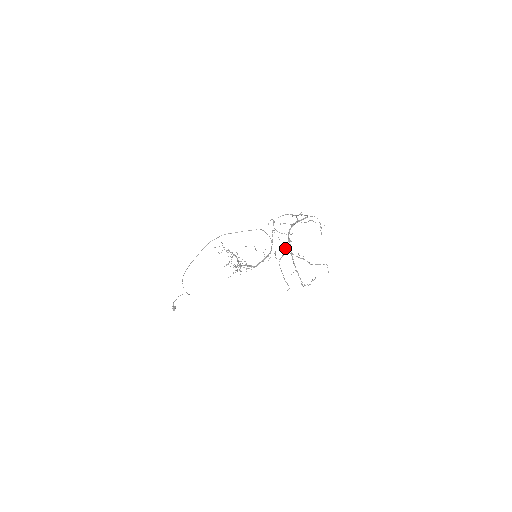
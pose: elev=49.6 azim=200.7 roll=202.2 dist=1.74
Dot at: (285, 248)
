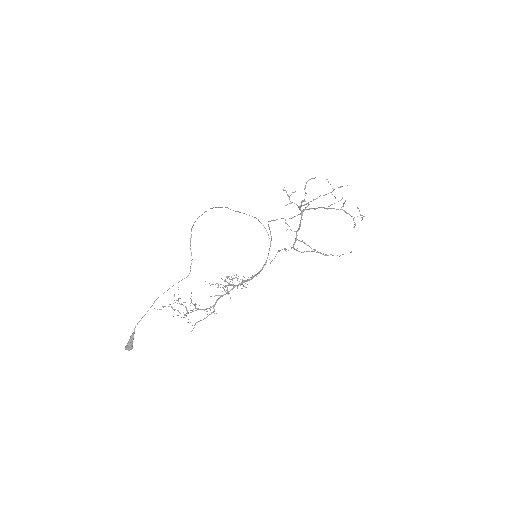
Dot at: (296, 232)
